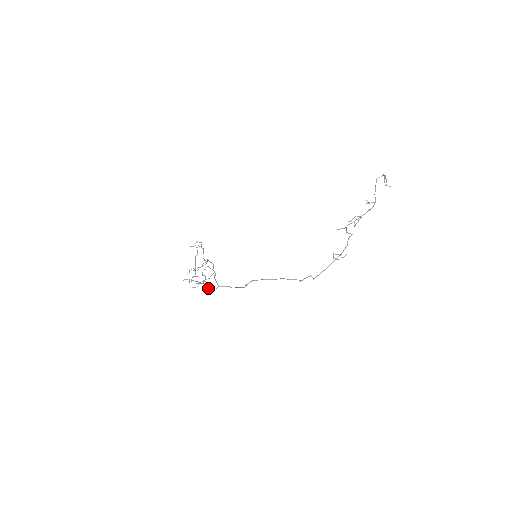
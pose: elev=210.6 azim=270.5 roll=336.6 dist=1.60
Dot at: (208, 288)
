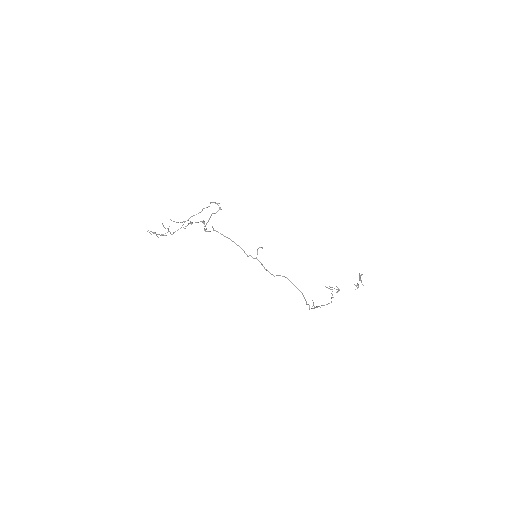
Dot at: occluded
